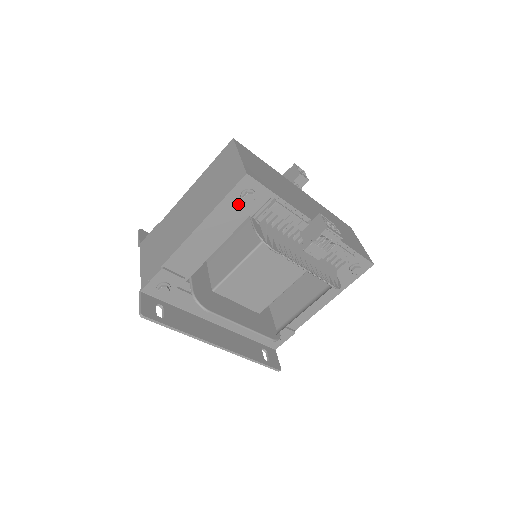
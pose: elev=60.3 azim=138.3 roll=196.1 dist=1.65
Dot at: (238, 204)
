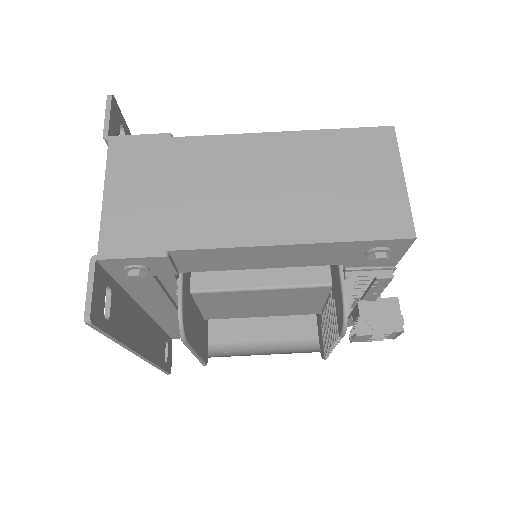
Dot at: (355, 252)
